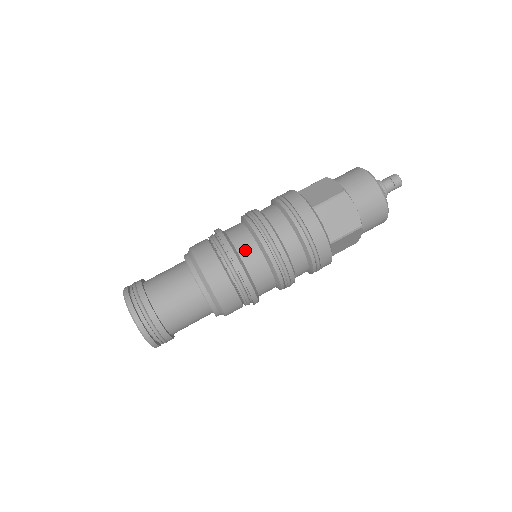
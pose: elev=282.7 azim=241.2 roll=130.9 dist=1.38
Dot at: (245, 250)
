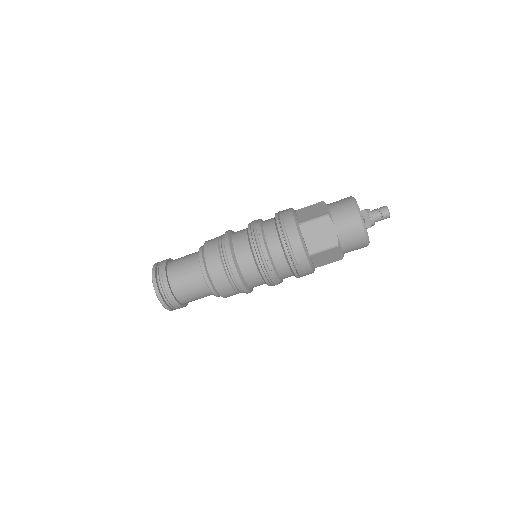
Dot at: (250, 278)
